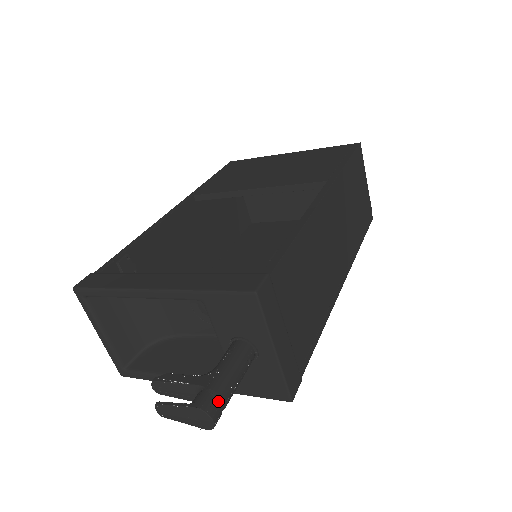
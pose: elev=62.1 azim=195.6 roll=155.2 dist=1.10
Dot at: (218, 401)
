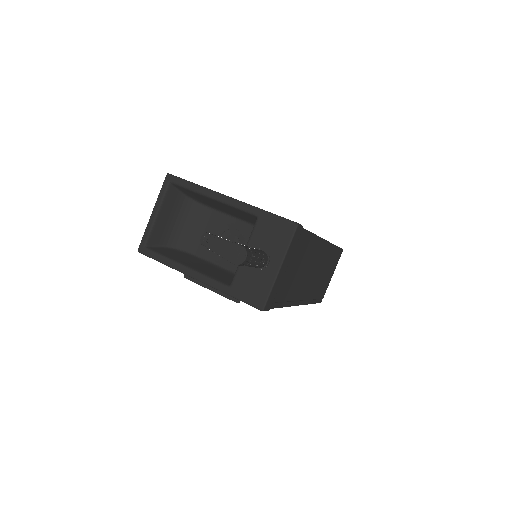
Dot at: (250, 255)
